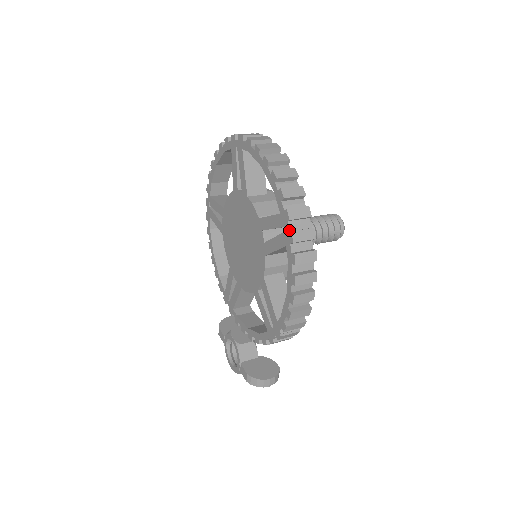
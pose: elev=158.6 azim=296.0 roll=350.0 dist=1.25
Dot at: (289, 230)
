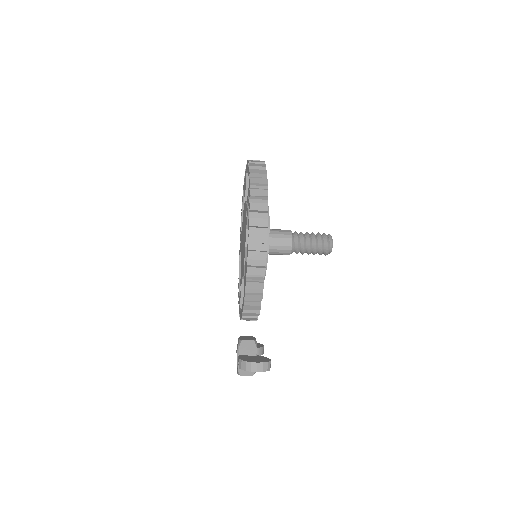
Dot at: (249, 190)
